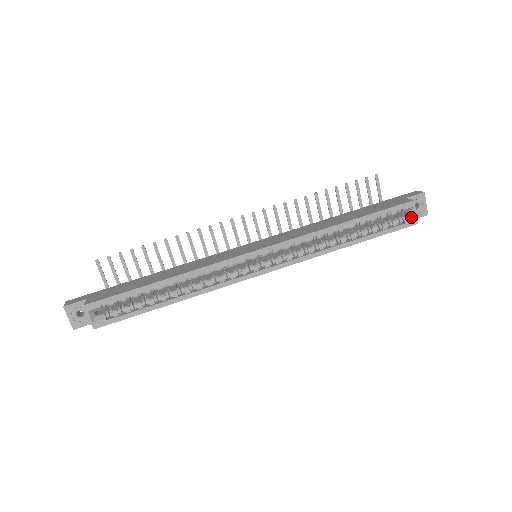
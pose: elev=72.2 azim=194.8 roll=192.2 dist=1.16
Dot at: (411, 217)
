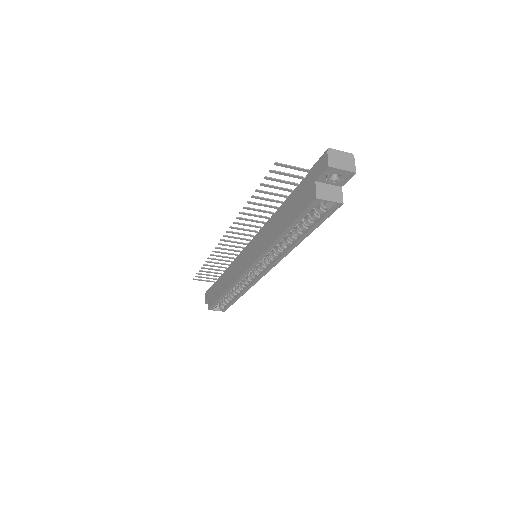
Dot at: (331, 203)
